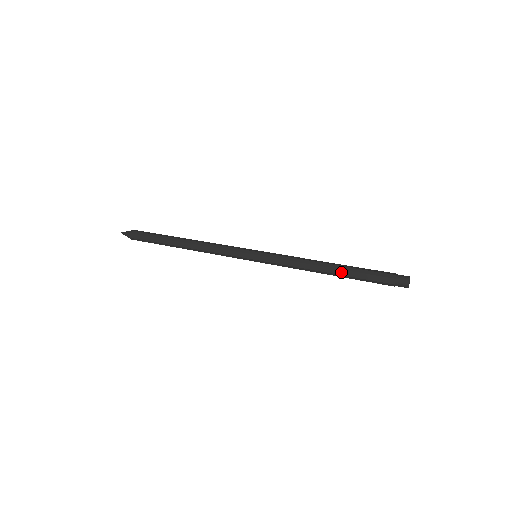
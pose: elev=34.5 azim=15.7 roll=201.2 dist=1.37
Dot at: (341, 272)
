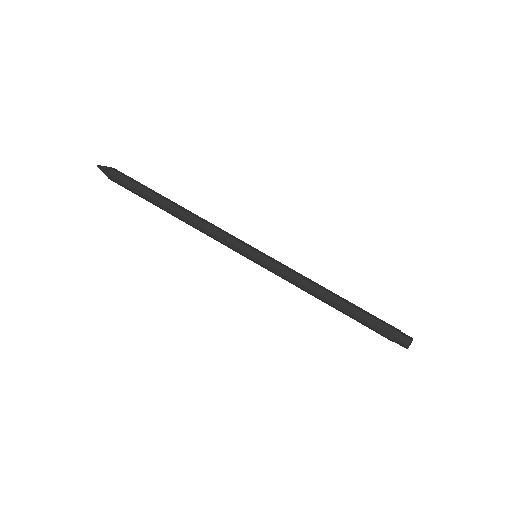
Dot at: (343, 313)
